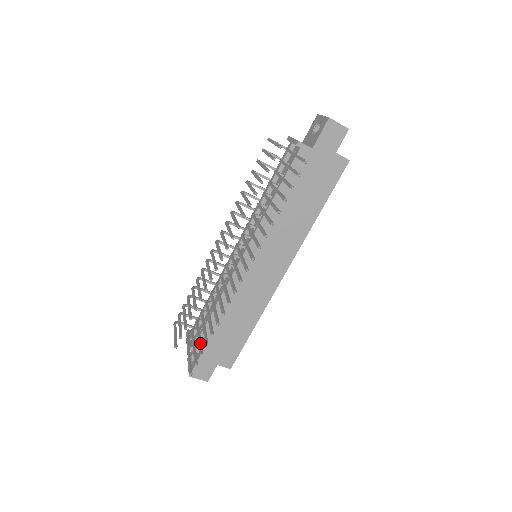
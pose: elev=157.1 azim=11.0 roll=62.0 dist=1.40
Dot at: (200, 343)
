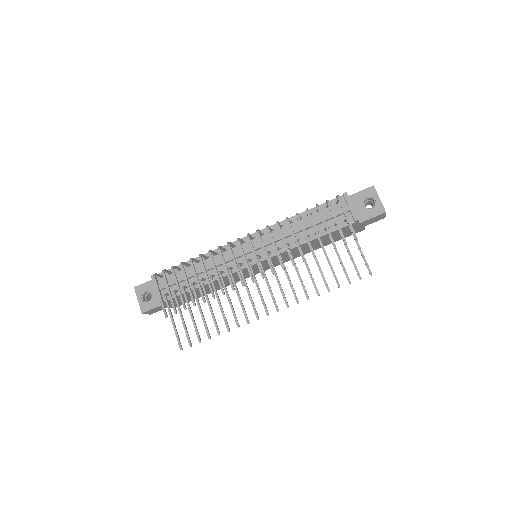
Dot at: (196, 326)
